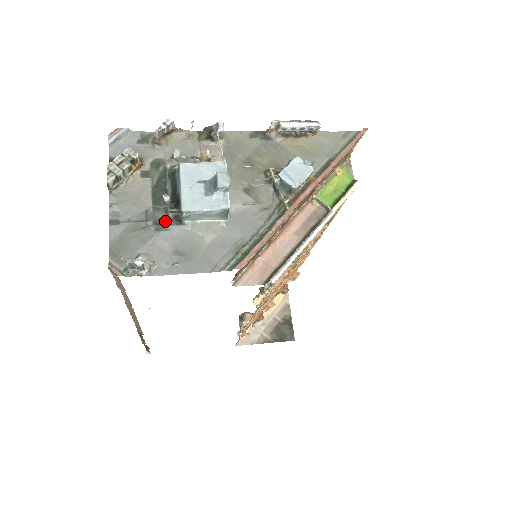
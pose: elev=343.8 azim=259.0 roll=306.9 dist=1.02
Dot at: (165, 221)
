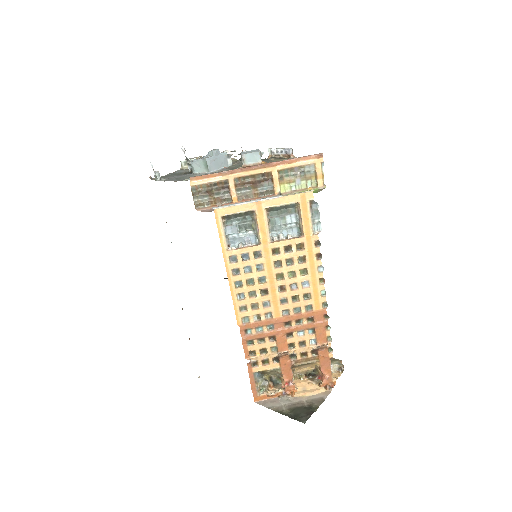
Dot at: (187, 173)
